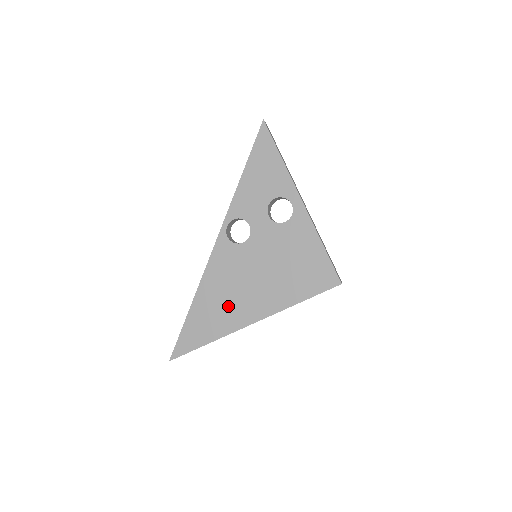
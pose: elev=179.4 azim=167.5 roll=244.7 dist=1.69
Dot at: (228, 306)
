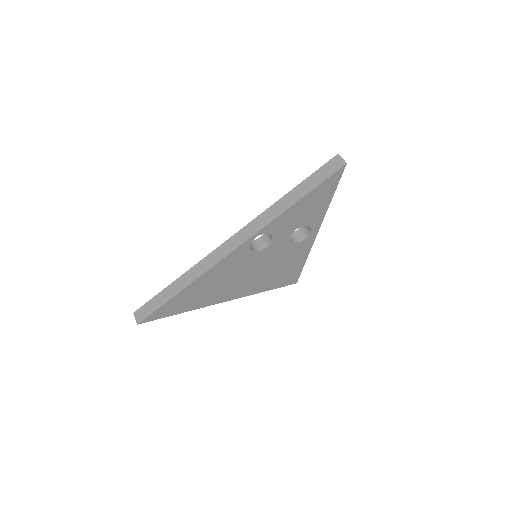
Dot at: (215, 291)
